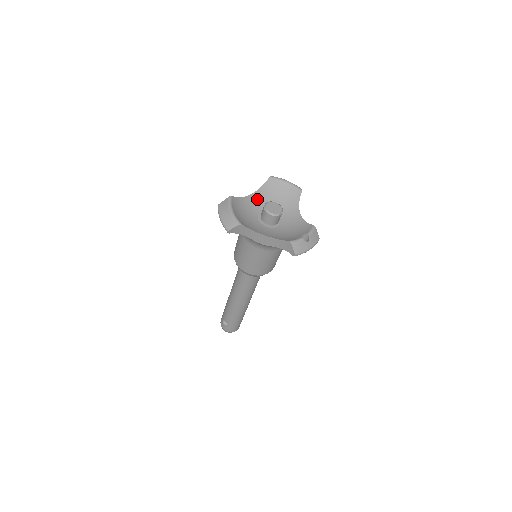
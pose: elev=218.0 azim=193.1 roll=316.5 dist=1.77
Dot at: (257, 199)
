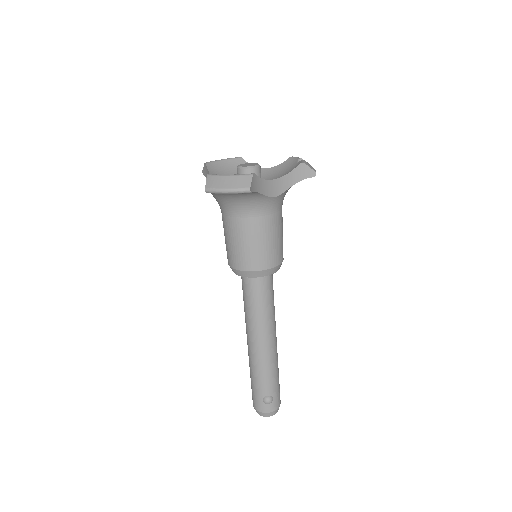
Dot at: occluded
